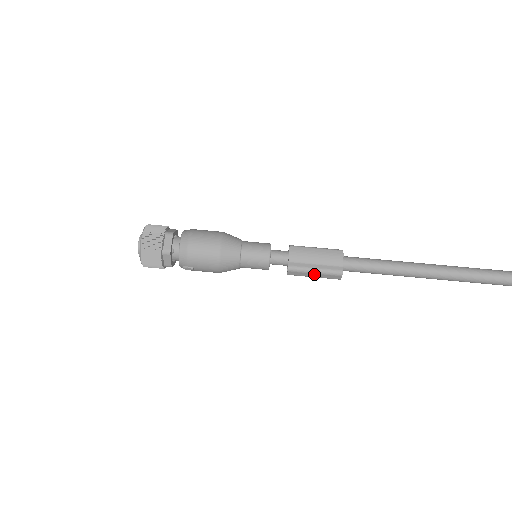
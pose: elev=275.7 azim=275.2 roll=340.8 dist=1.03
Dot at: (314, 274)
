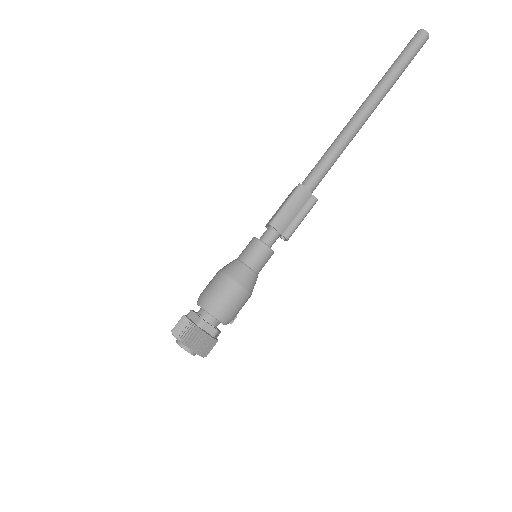
Dot at: occluded
